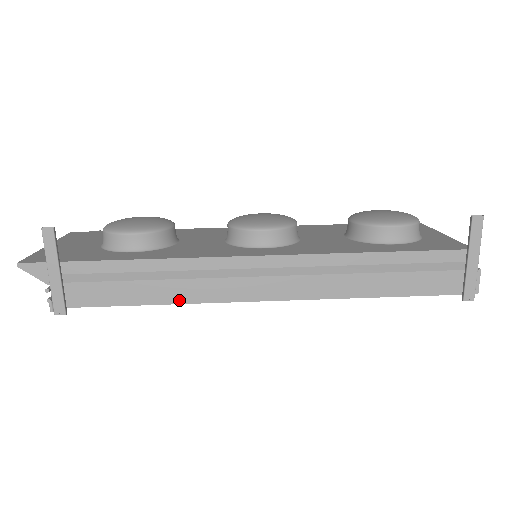
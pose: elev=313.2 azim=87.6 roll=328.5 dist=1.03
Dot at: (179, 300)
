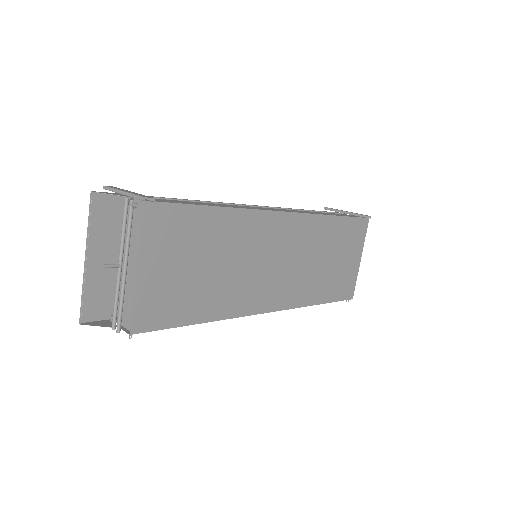
Dot at: (232, 207)
